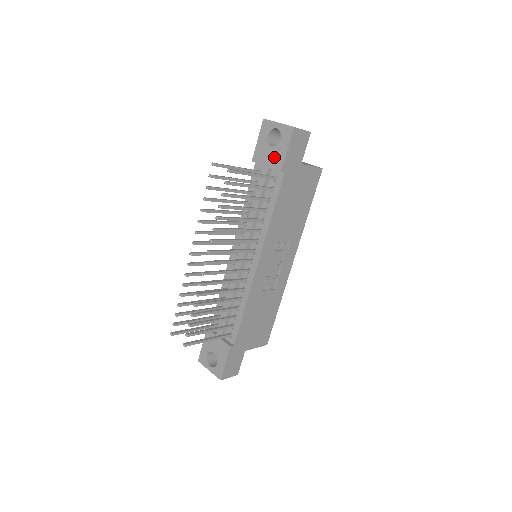
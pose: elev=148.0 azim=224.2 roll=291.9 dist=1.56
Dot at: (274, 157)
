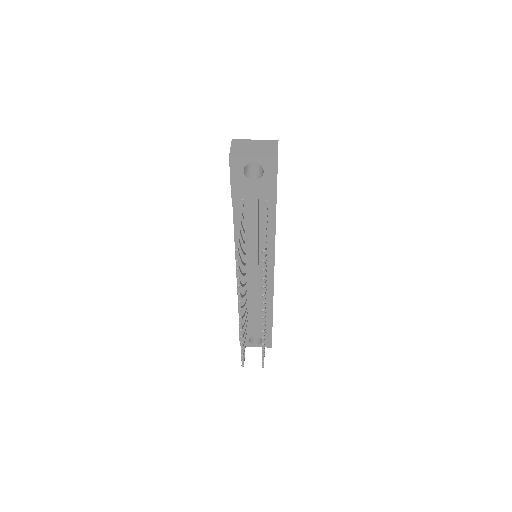
Dot at: (262, 189)
